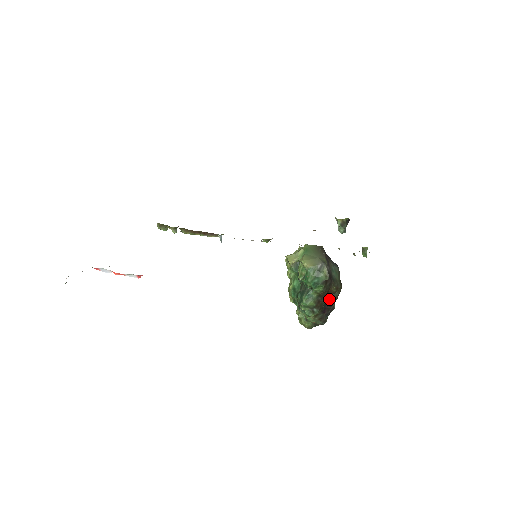
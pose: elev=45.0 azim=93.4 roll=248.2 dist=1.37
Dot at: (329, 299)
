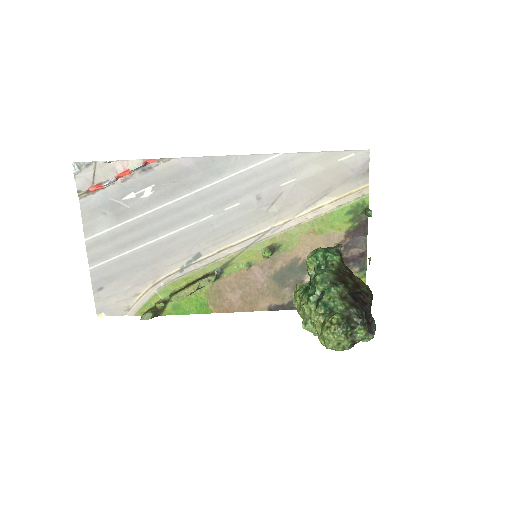
Dot at: (356, 289)
